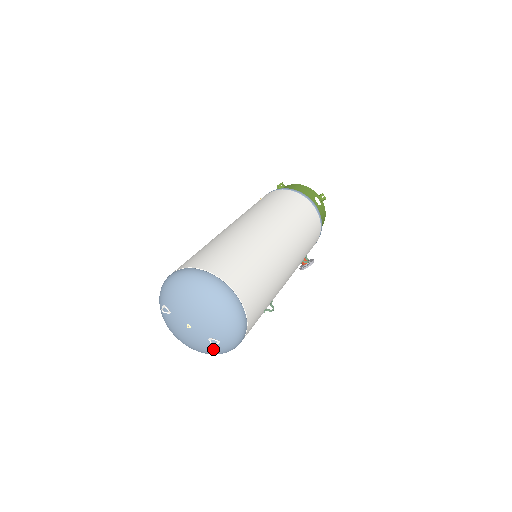
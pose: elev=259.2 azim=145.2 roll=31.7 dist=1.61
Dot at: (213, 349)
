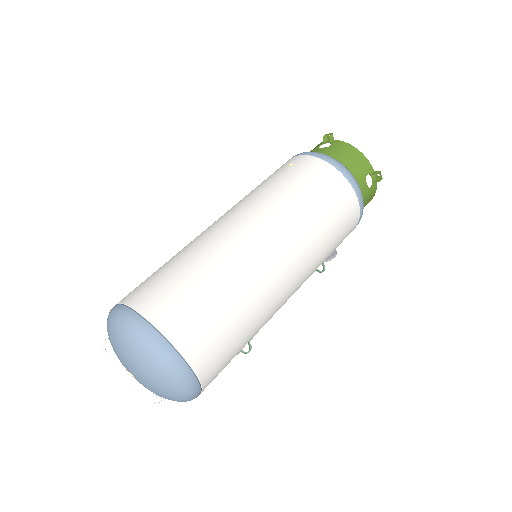
Dot at: occluded
